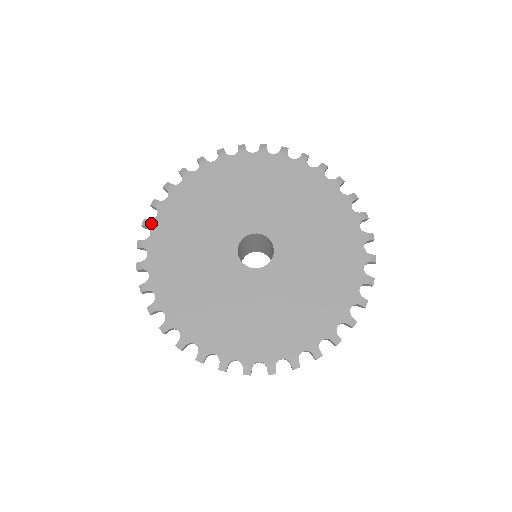
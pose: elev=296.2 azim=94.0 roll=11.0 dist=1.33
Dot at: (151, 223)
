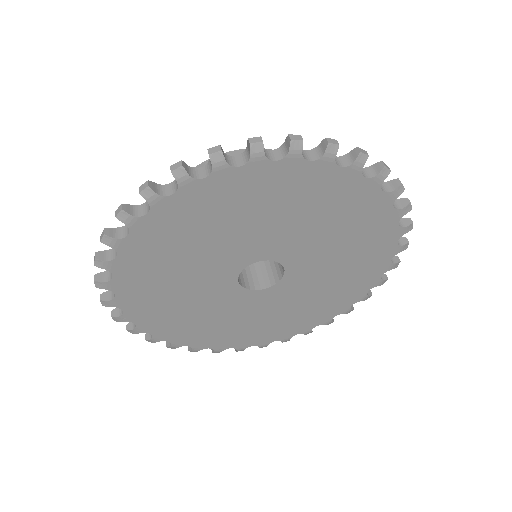
Dot at: (114, 303)
